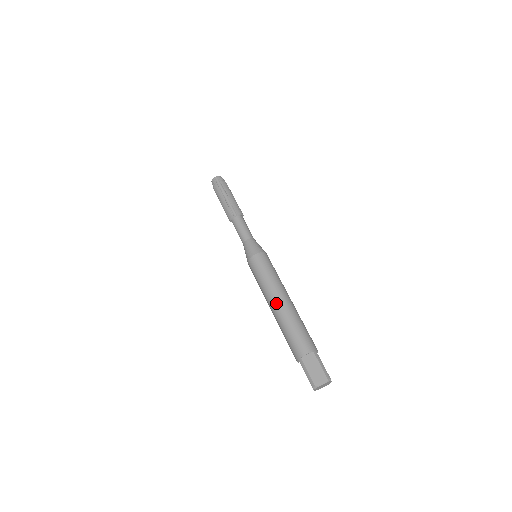
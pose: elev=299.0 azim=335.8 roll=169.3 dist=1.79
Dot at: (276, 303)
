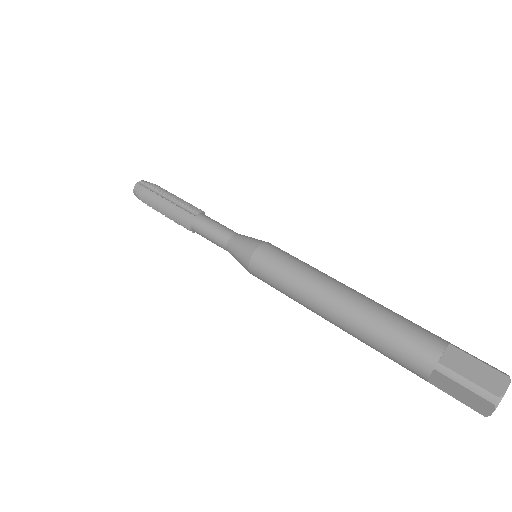
Dot at: (337, 297)
